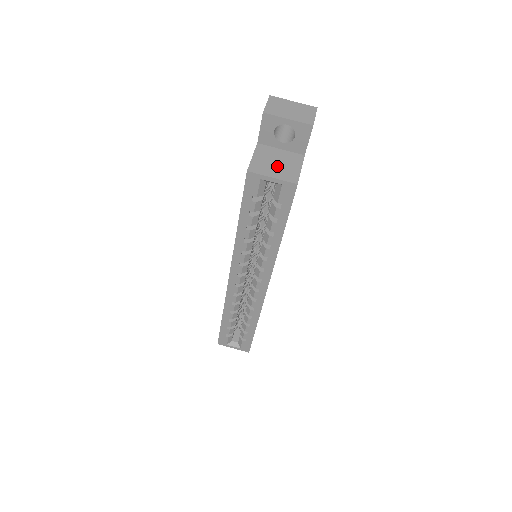
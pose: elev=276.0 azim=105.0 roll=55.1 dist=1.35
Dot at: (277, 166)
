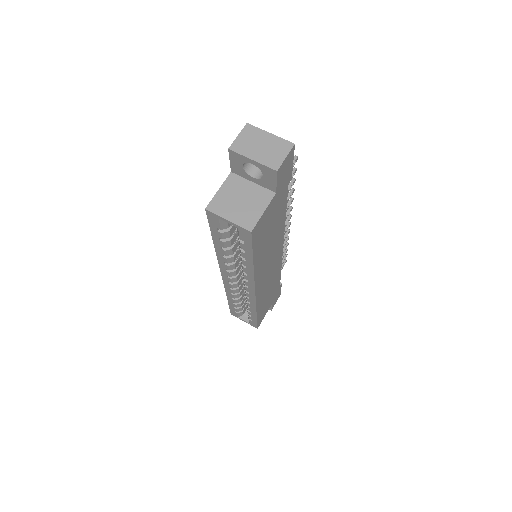
Dot at: (239, 205)
